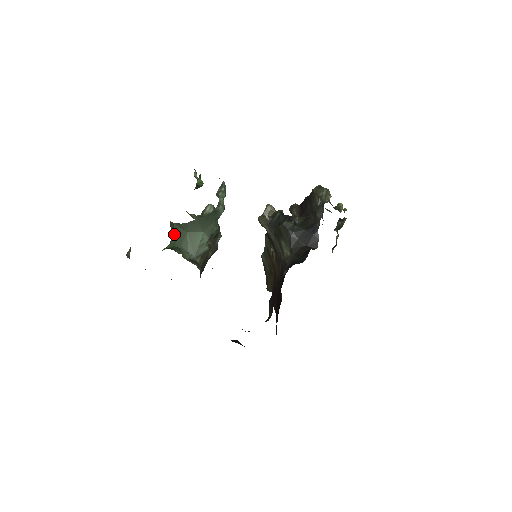
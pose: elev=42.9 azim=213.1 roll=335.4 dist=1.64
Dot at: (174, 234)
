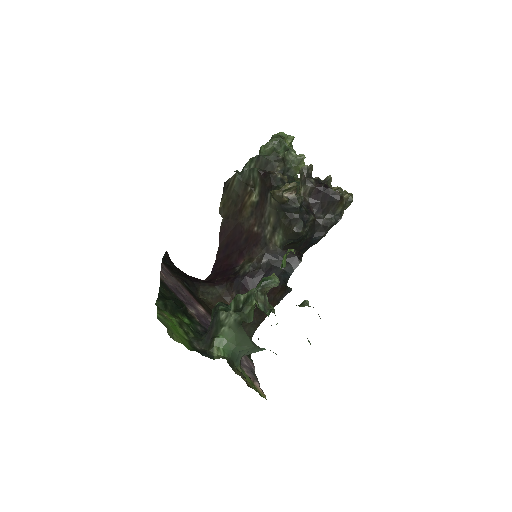
Dot at: (238, 339)
